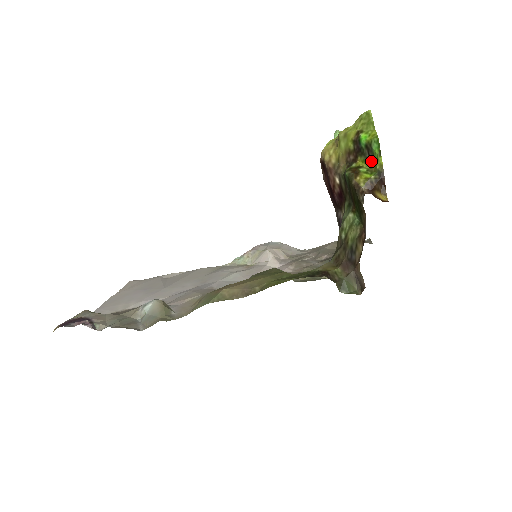
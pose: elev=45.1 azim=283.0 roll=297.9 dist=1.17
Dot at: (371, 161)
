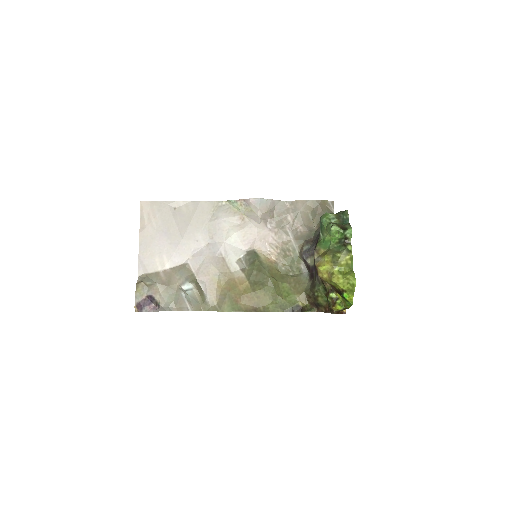
Dot at: (345, 300)
